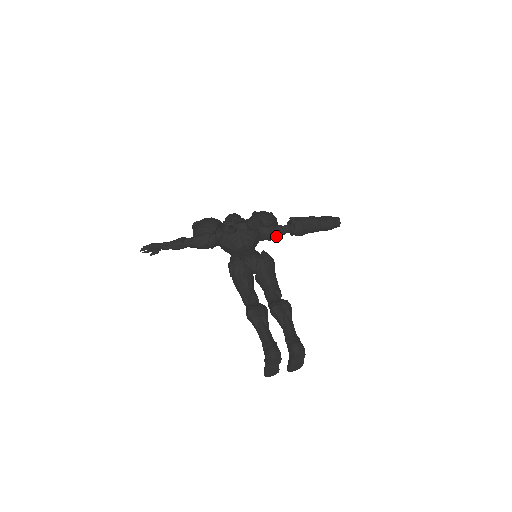
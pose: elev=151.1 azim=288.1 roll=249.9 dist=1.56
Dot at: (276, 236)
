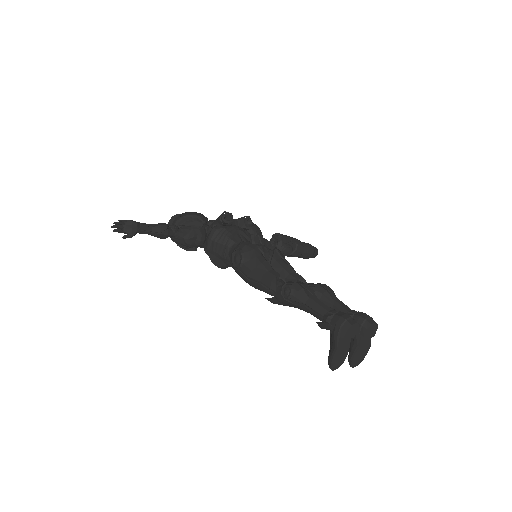
Dot at: occluded
